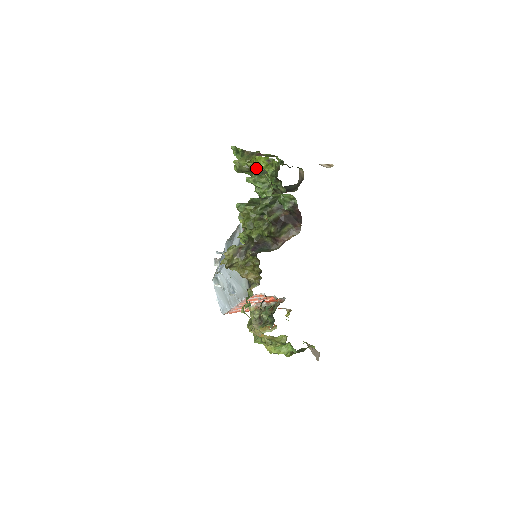
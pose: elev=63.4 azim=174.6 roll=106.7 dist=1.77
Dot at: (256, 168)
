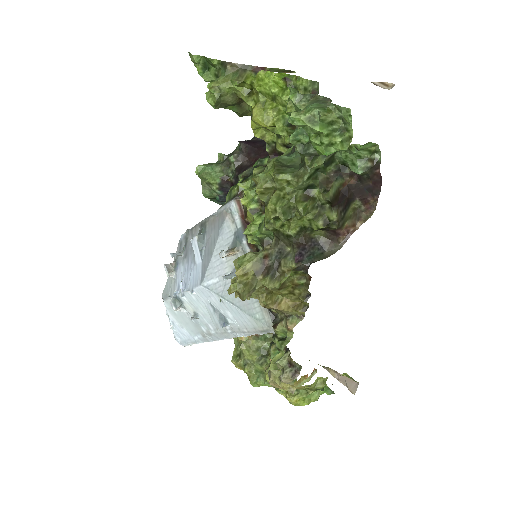
Dot at: (291, 93)
